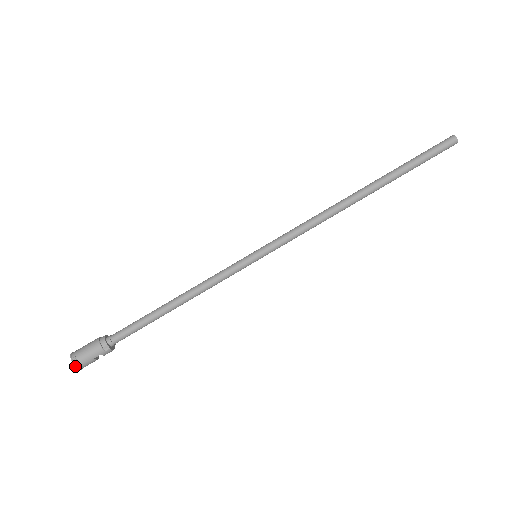
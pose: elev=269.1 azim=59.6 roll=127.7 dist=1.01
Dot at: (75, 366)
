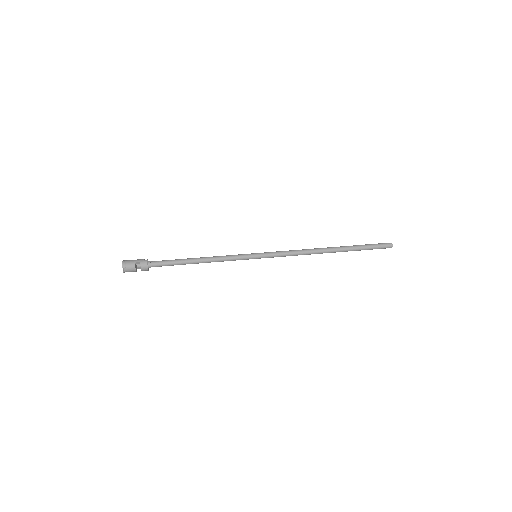
Dot at: (123, 261)
